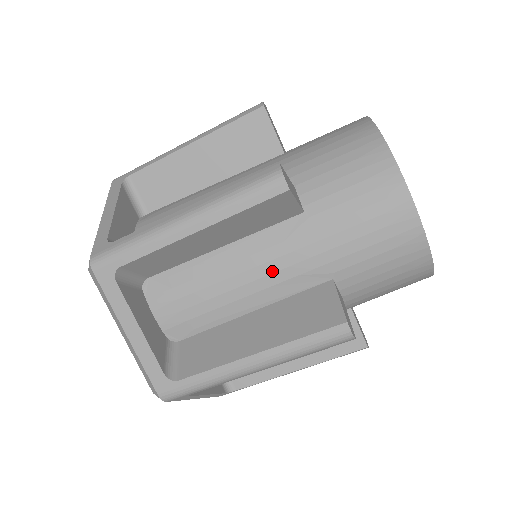
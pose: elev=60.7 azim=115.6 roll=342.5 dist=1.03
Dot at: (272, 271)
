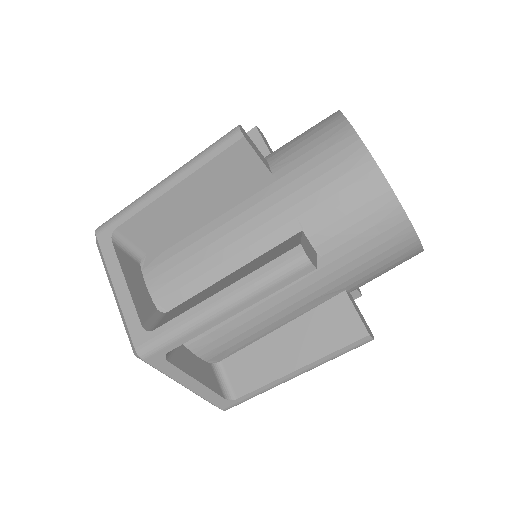
Dot at: (295, 302)
